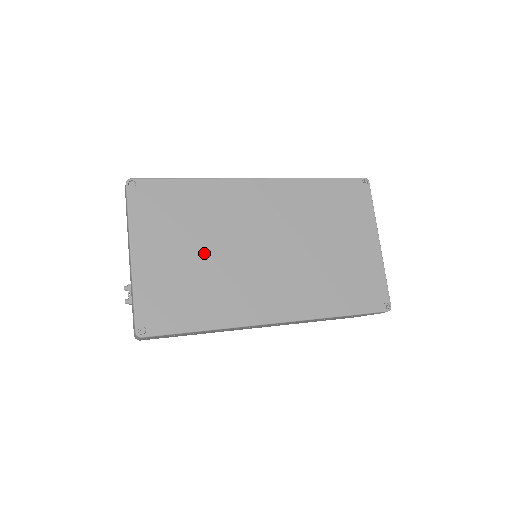
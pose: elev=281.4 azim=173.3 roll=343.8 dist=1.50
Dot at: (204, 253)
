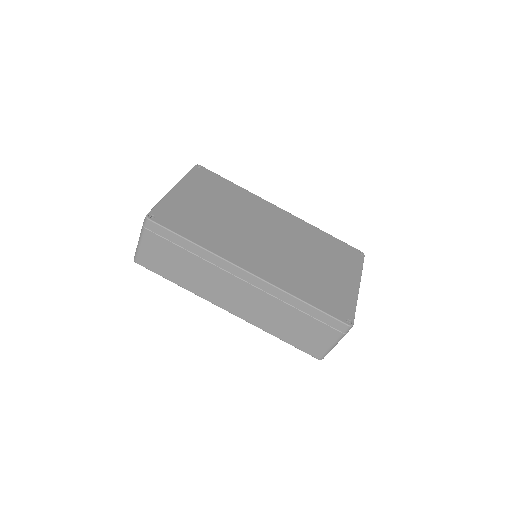
Dot at: (222, 214)
